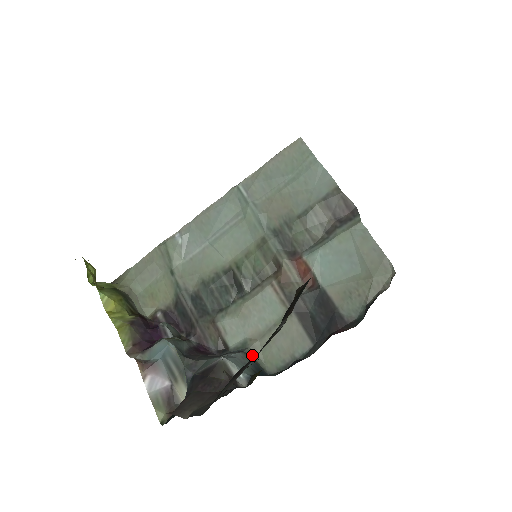
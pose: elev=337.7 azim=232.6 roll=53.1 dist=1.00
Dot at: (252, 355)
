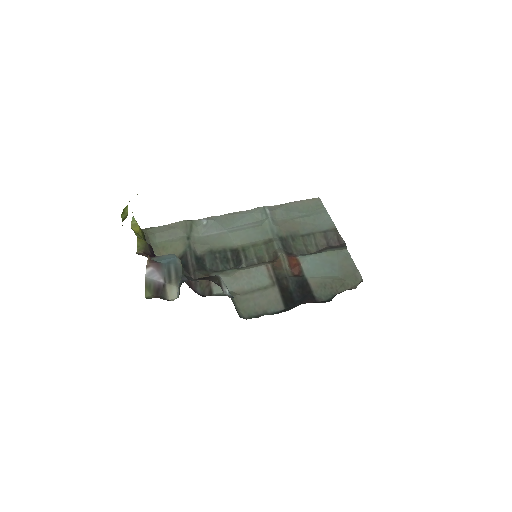
Dot at: (233, 300)
